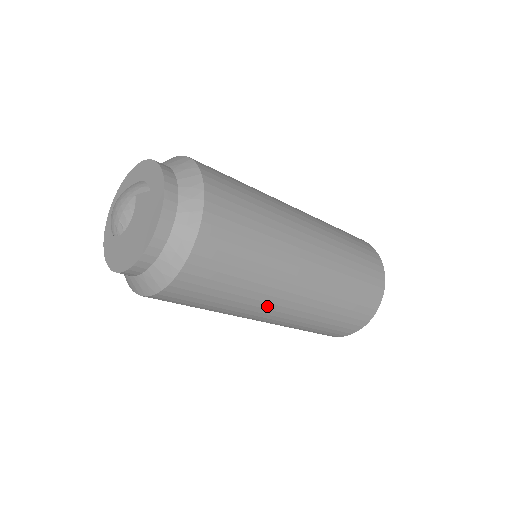
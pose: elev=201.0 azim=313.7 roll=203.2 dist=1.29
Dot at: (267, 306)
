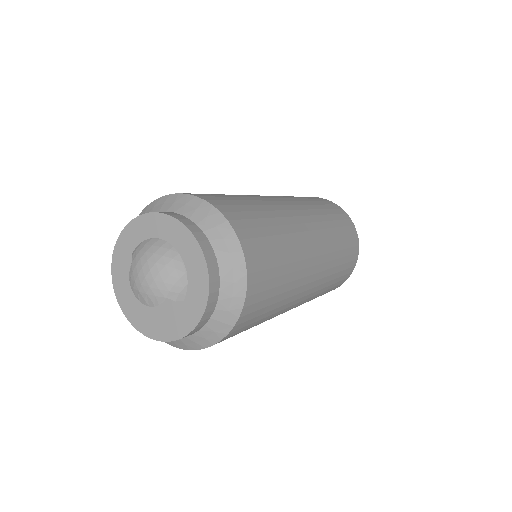
Dot at: occluded
